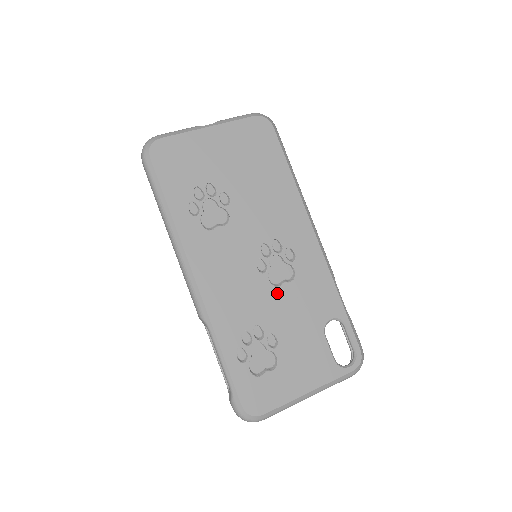
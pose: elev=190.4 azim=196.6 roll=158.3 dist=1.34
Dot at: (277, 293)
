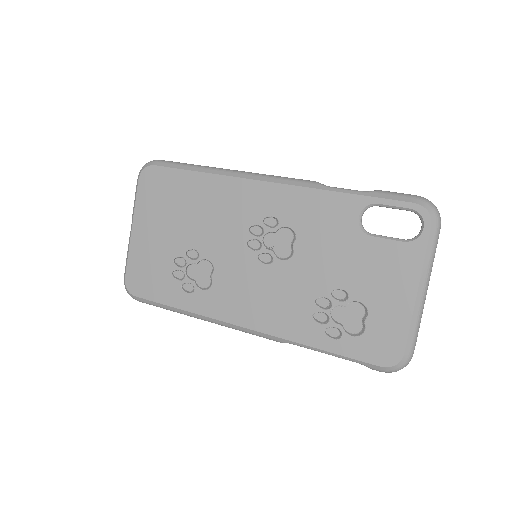
Dot at: (298, 260)
